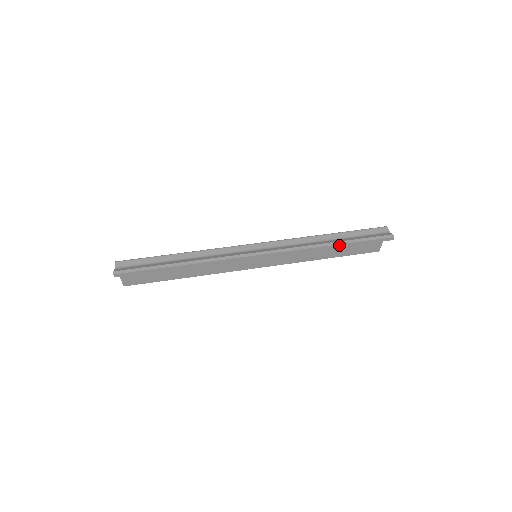
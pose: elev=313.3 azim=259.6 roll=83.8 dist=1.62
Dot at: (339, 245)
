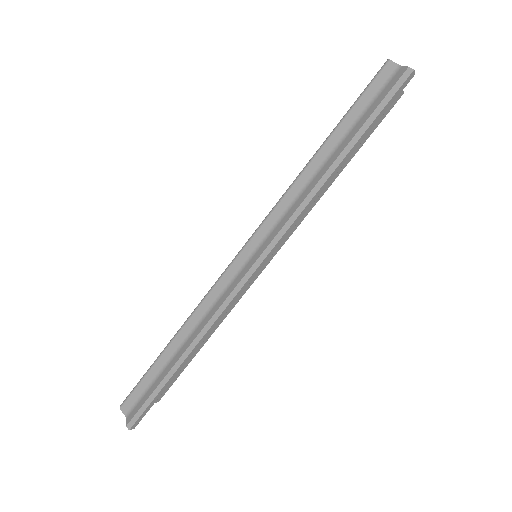
Dot at: (344, 159)
